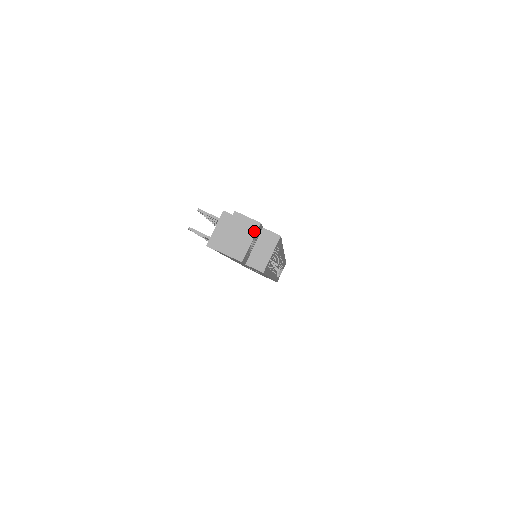
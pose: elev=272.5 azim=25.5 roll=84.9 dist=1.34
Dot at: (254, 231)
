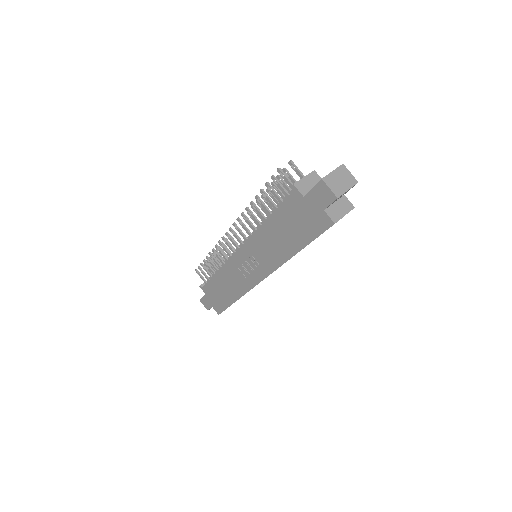
Dot at: (352, 184)
